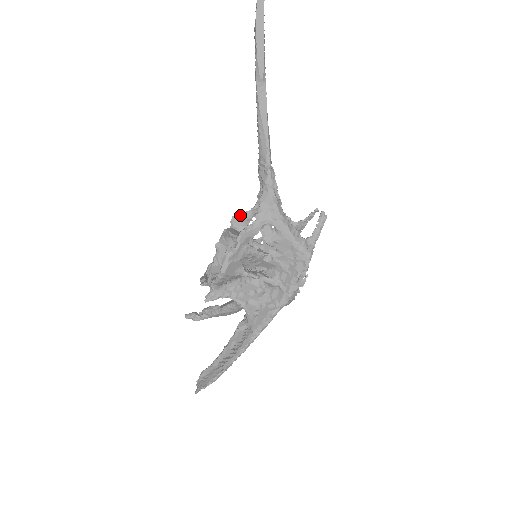
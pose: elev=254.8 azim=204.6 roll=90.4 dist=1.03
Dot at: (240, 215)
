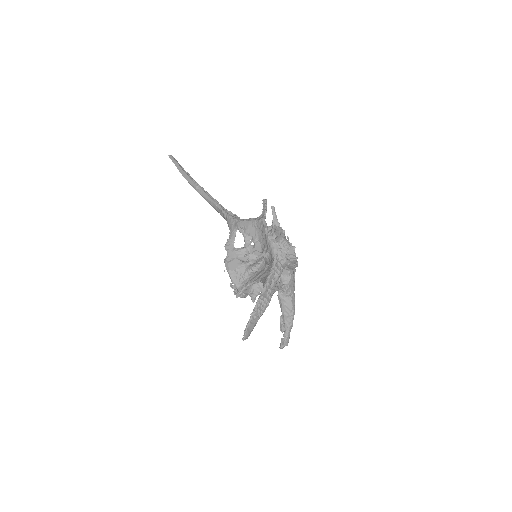
Dot at: occluded
